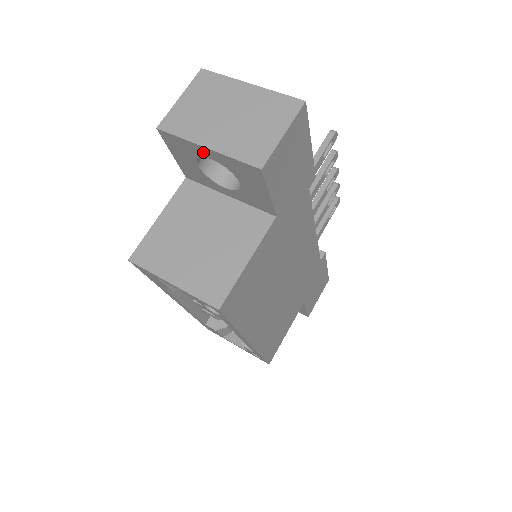
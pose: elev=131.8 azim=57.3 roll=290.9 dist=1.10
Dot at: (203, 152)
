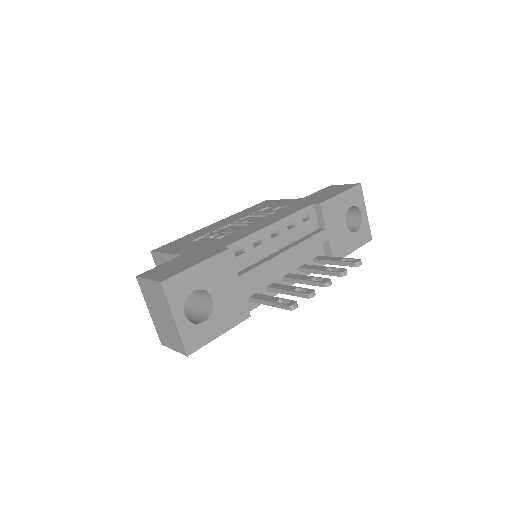
Dot at: occluded
